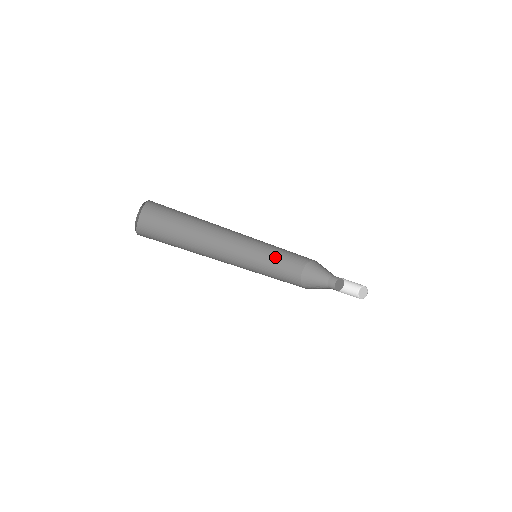
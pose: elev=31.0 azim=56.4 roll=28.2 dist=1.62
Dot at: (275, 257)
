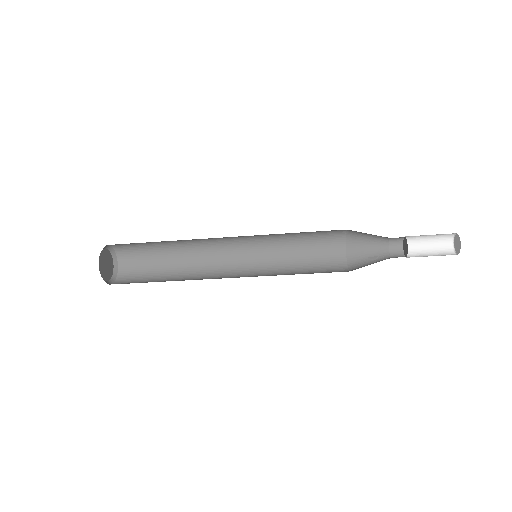
Dot at: (295, 238)
